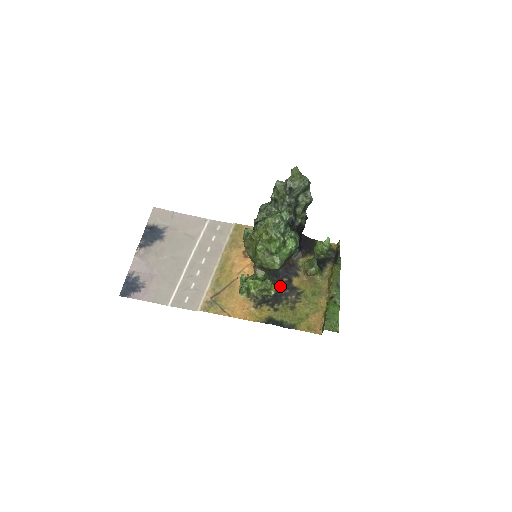
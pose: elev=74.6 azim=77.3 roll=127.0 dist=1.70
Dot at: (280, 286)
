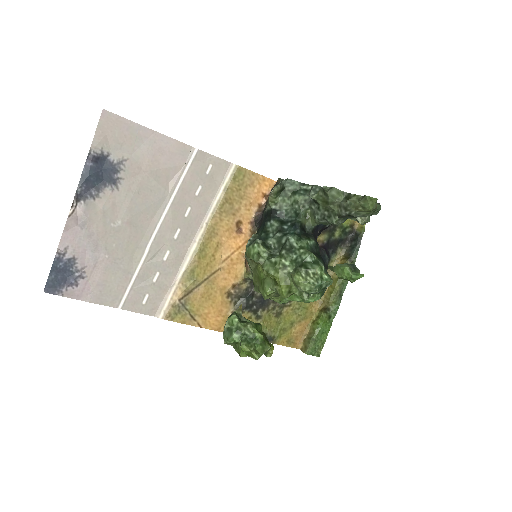
Dot at: occluded
